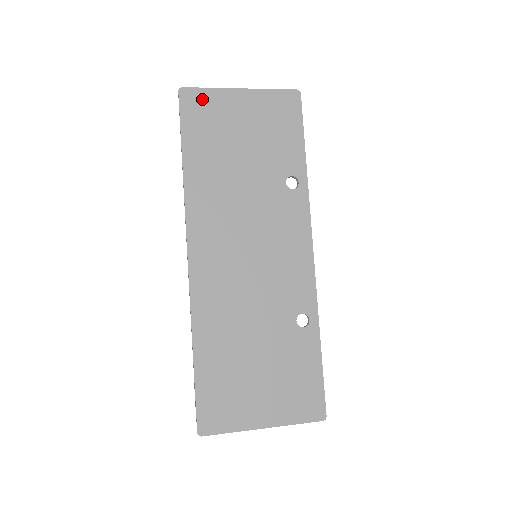
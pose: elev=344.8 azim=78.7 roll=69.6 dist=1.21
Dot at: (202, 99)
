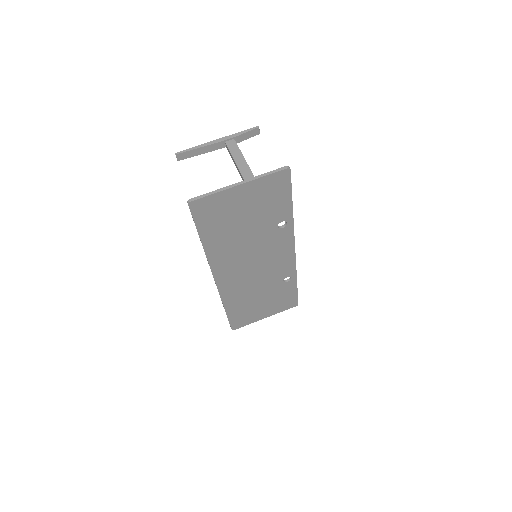
Dot at: (209, 203)
